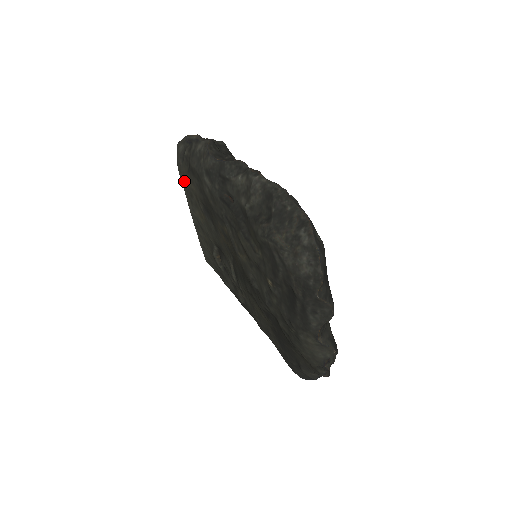
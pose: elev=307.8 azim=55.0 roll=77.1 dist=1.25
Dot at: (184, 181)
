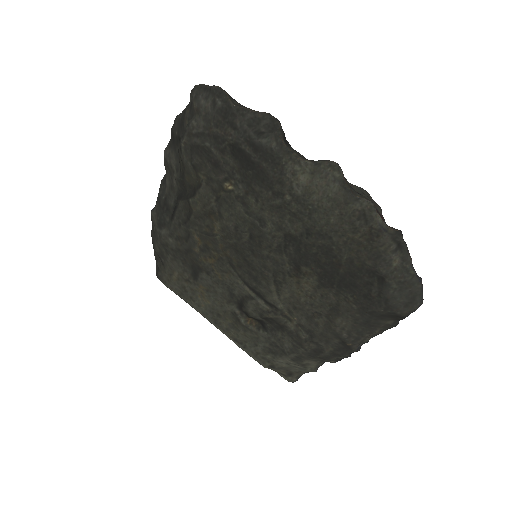
Dot at: (172, 286)
